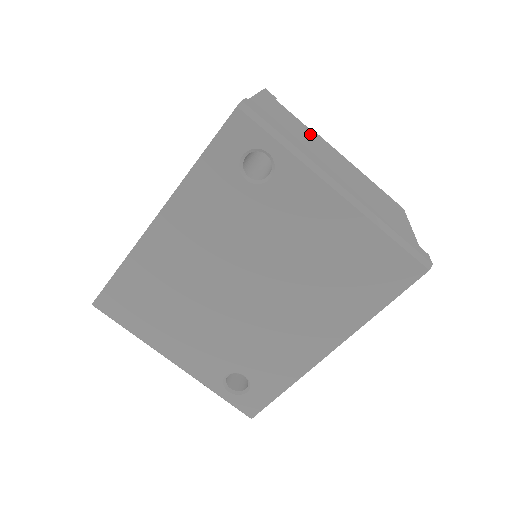
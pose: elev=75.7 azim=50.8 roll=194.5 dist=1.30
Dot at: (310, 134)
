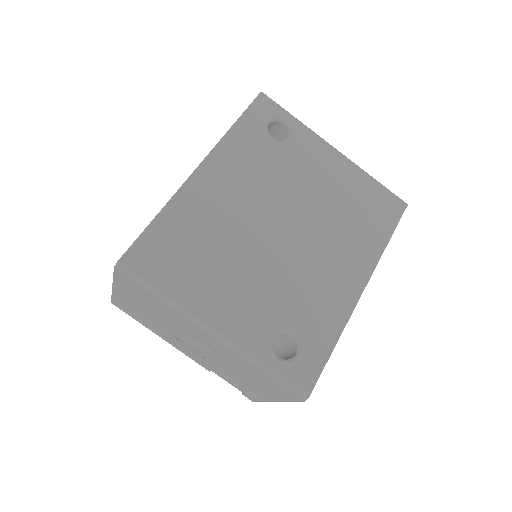
Dot at: occluded
